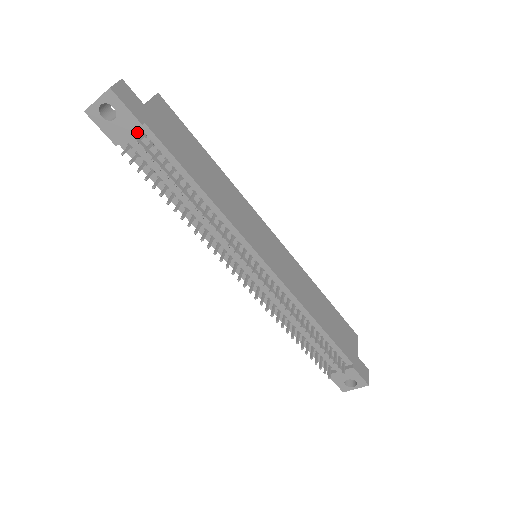
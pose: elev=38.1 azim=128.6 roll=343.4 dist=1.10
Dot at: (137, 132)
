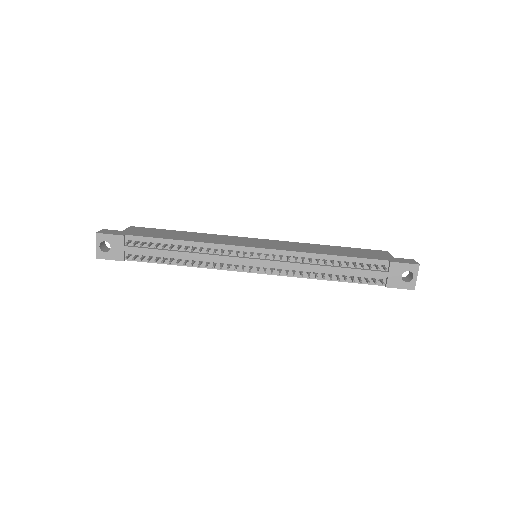
Dot at: occluded
